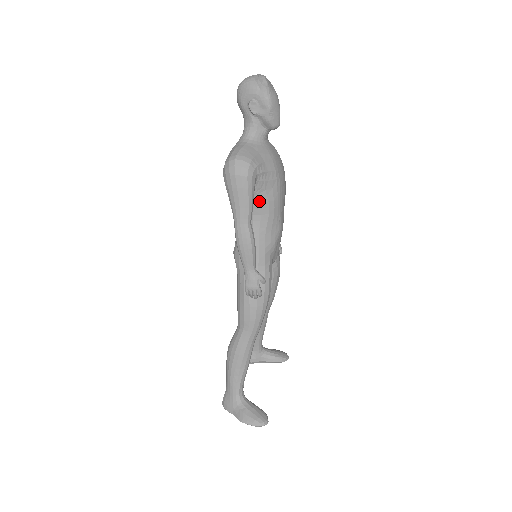
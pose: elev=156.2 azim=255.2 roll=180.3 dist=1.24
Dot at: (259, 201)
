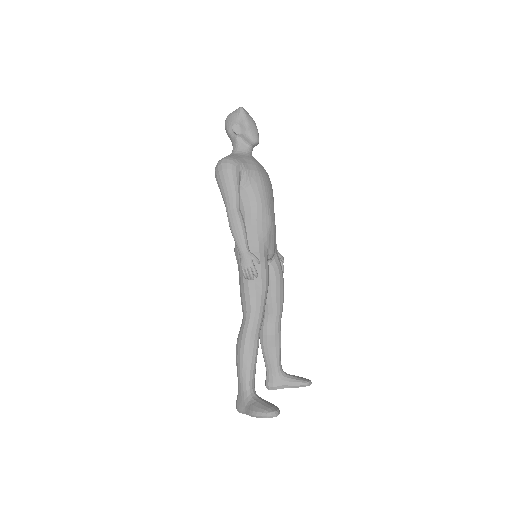
Dot at: (247, 195)
